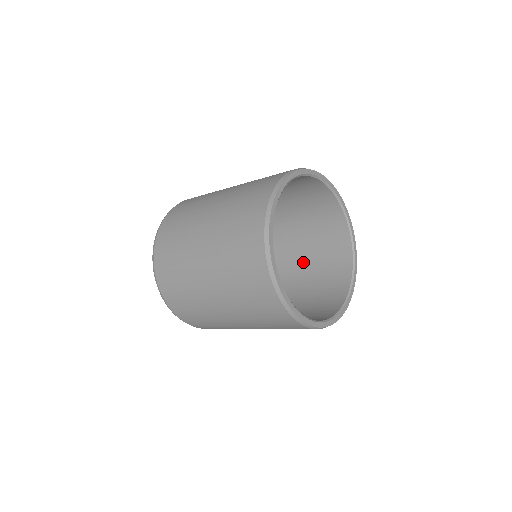
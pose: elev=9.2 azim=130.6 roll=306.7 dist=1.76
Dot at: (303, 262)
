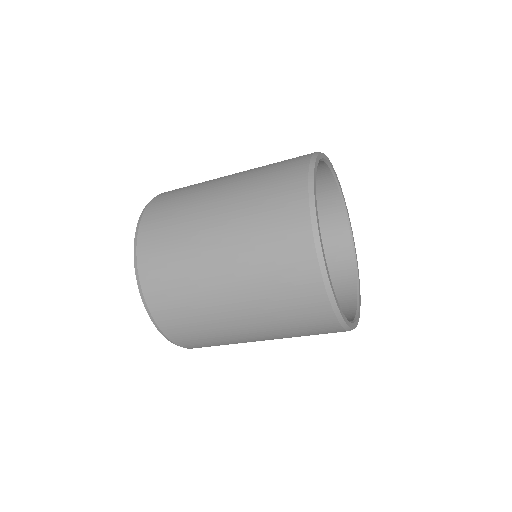
Dot at: occluded
